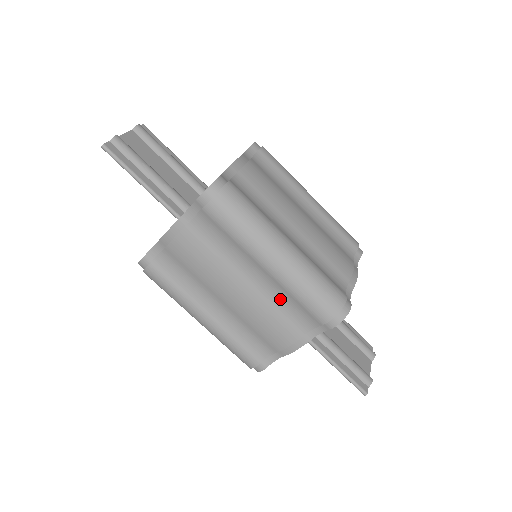
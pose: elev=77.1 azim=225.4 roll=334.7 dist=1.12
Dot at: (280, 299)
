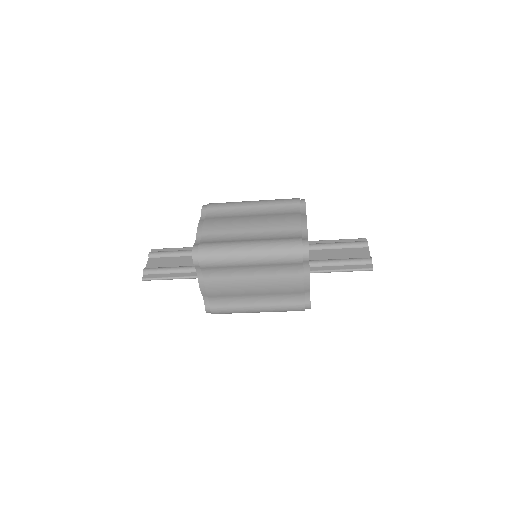
Dot at: (274, 270)
